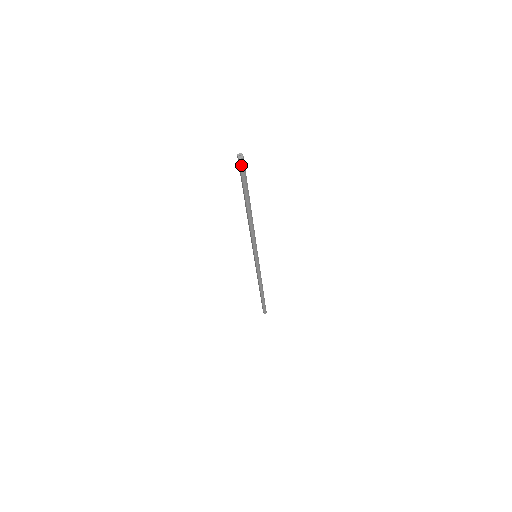
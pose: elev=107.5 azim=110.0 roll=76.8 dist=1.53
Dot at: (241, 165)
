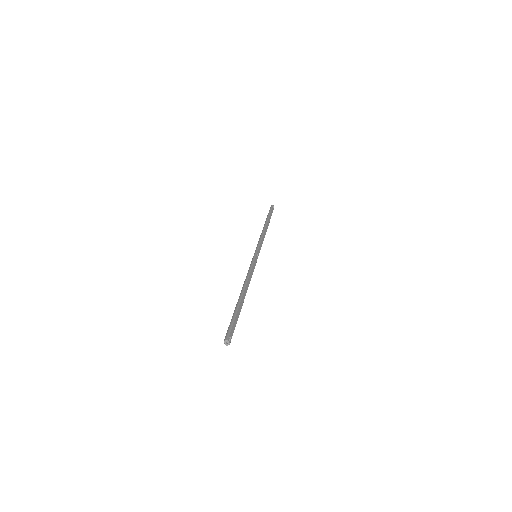
Dot at: (229, 339)
